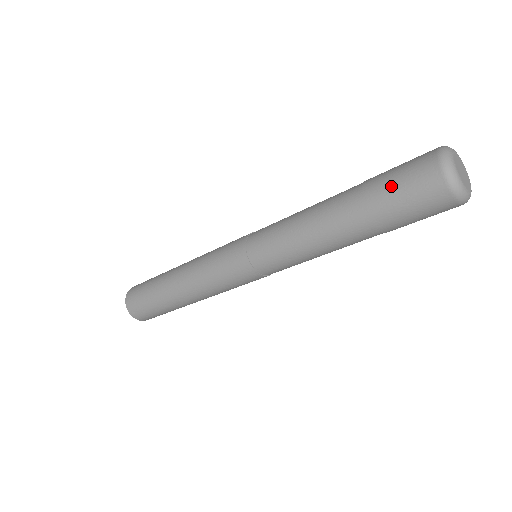
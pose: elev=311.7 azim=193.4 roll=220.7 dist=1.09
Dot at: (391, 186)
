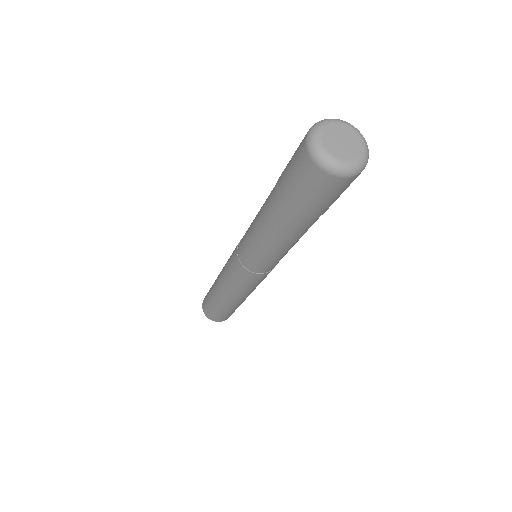
Dot at: (305, 200)
